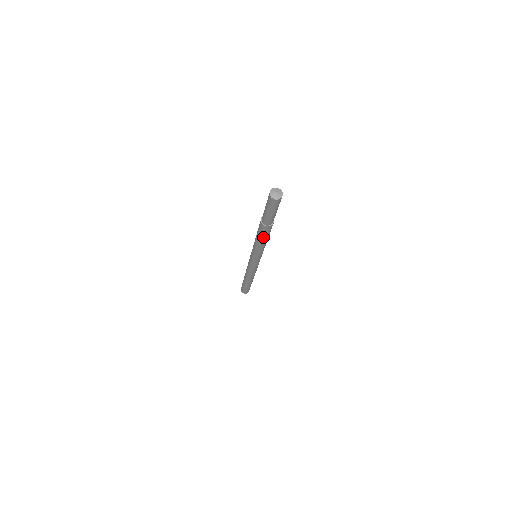
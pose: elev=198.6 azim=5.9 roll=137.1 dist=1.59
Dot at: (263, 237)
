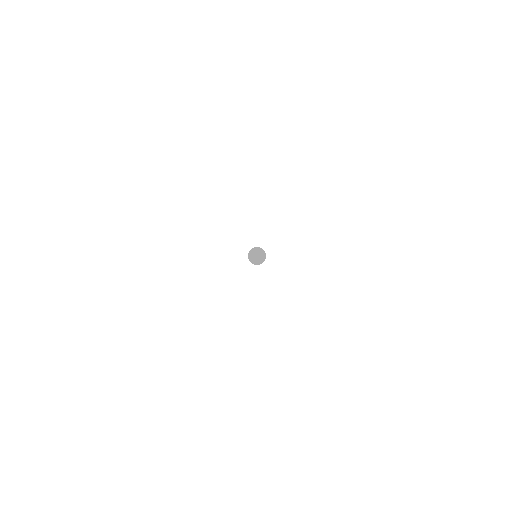
Dot at: occluded
